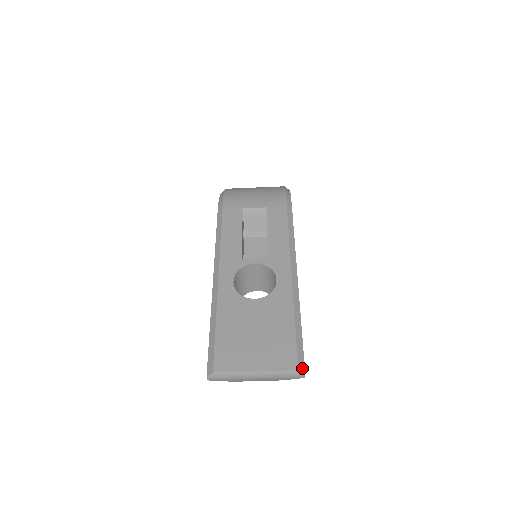
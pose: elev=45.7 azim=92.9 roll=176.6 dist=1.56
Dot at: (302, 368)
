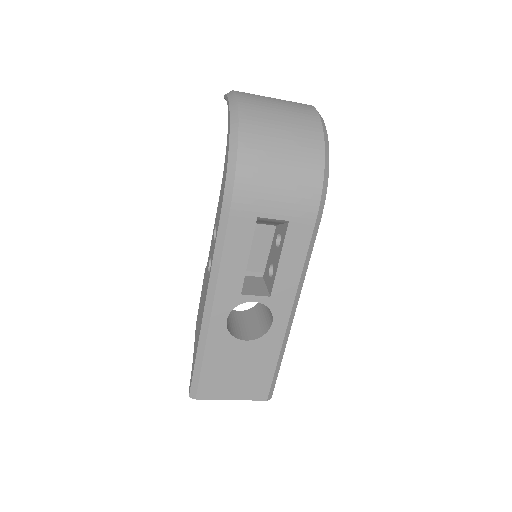
Dot at: (270, 396)
